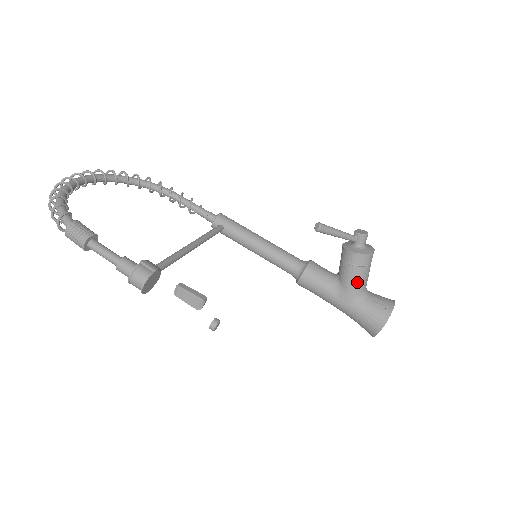
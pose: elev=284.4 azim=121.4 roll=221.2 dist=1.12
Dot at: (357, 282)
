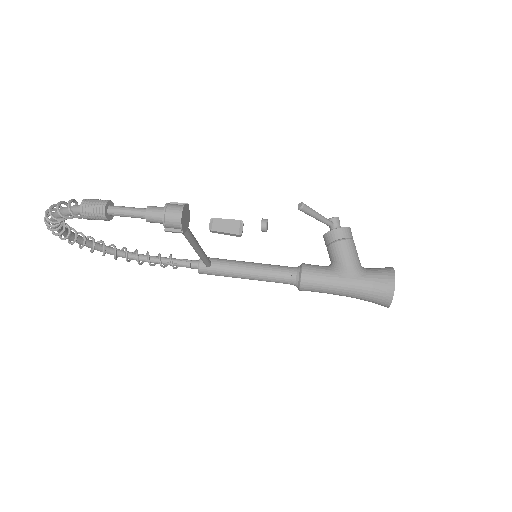
Dot at: (352, 254)
